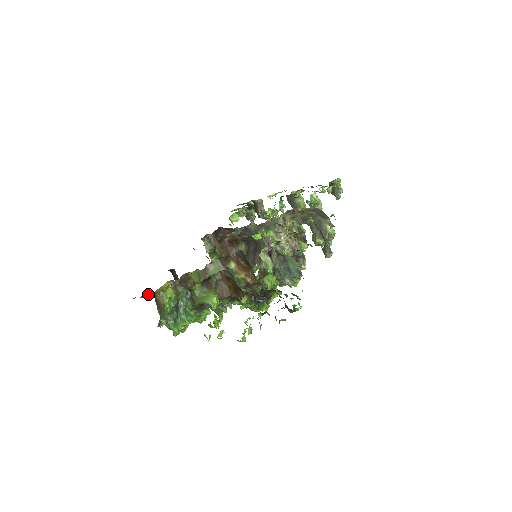
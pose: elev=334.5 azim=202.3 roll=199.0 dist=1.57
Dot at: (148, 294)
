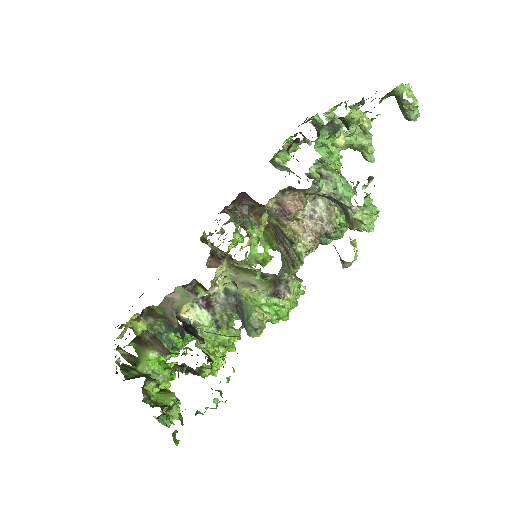
Dot at: occluded
